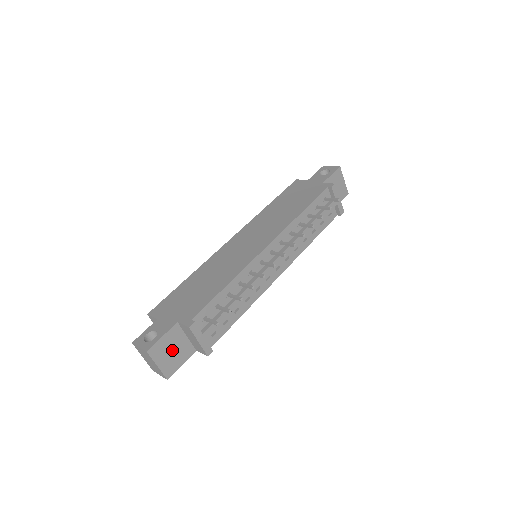
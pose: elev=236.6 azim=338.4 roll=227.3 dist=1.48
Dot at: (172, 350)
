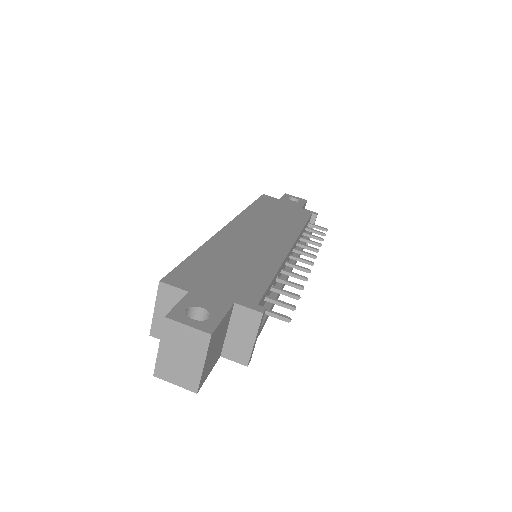
Dot at: (216, 344)
